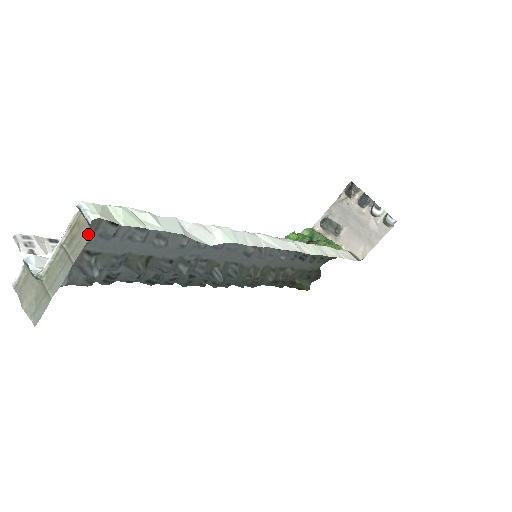
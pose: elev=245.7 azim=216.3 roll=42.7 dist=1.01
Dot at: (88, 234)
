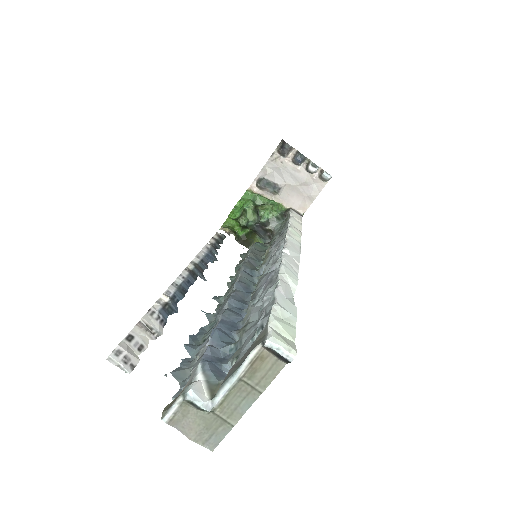
Dot at: (278, 366)
